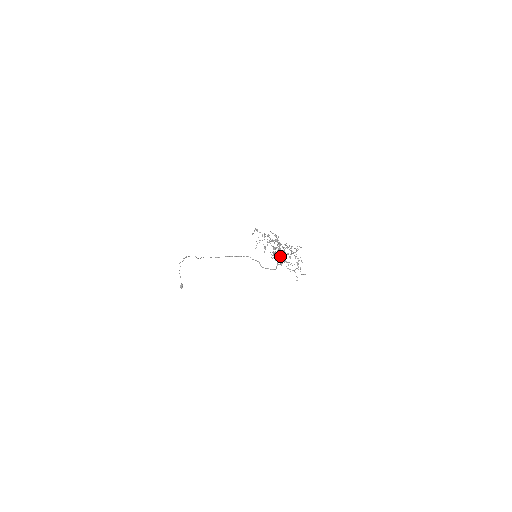
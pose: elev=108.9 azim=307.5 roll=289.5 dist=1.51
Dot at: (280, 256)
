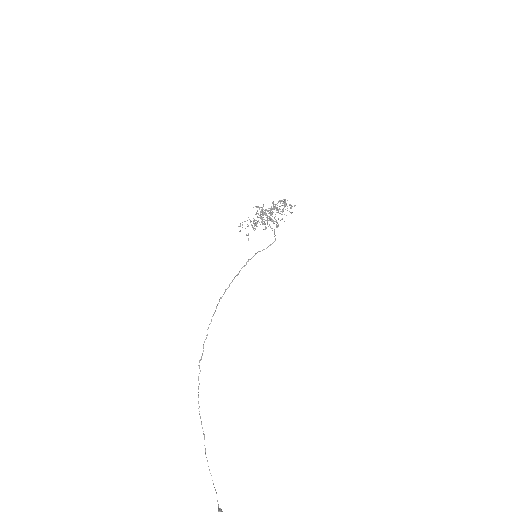
Dot at: (269, 219)
